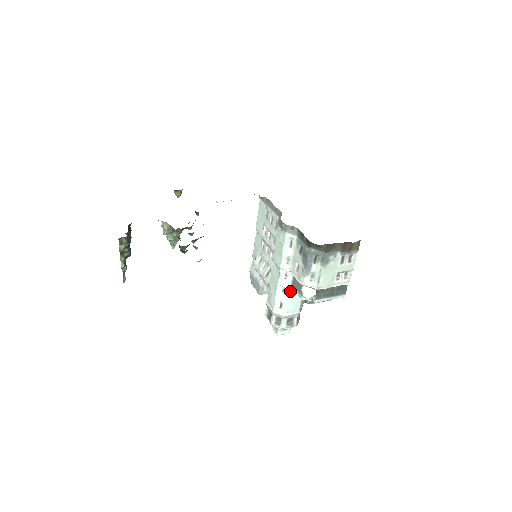
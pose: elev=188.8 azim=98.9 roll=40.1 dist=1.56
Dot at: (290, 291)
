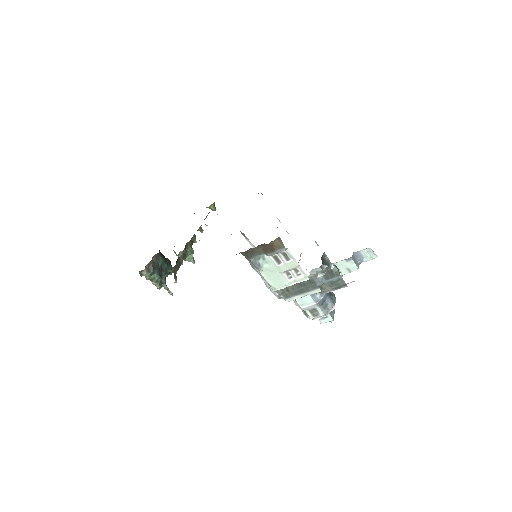
Dot at: occluded
